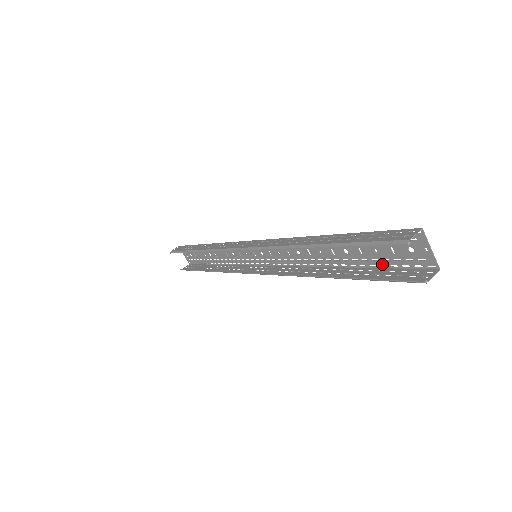
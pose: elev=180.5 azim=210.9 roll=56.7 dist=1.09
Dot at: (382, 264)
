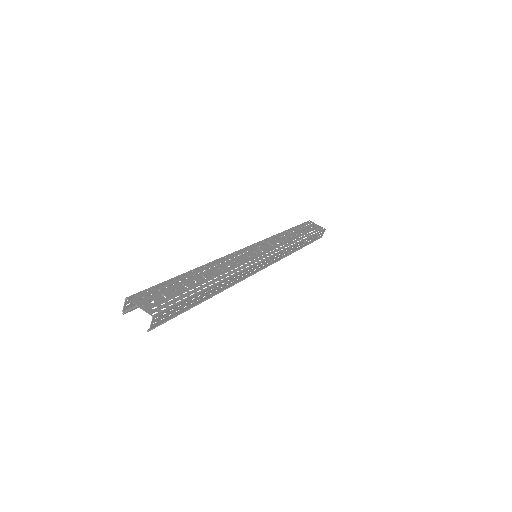
Dot at: (184, 297)
